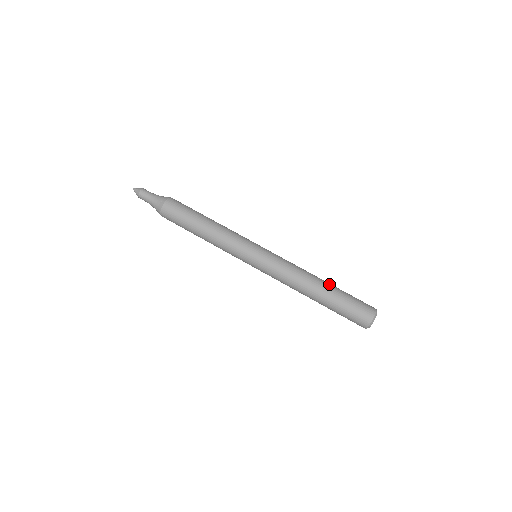
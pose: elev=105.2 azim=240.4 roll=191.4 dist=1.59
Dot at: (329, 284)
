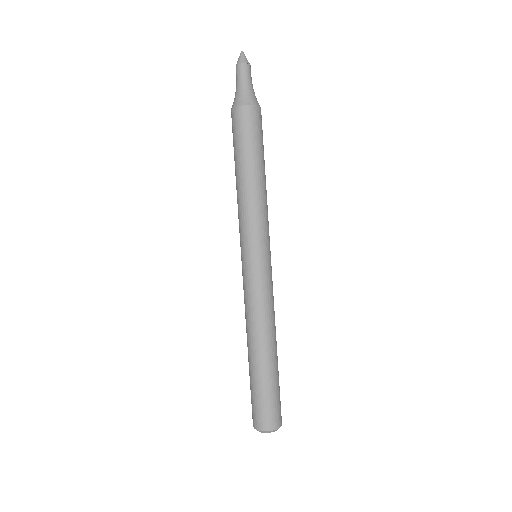
Dot at: (275, 360)
